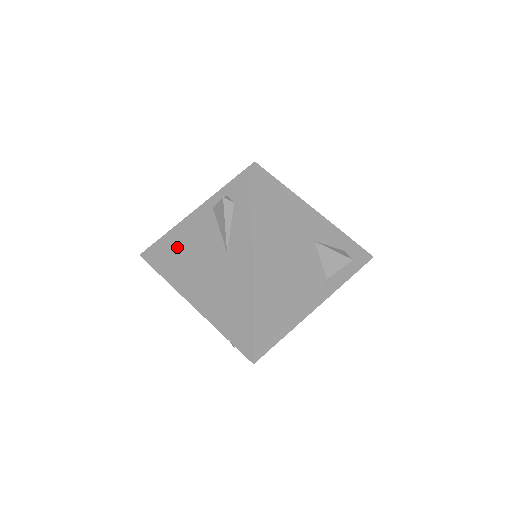
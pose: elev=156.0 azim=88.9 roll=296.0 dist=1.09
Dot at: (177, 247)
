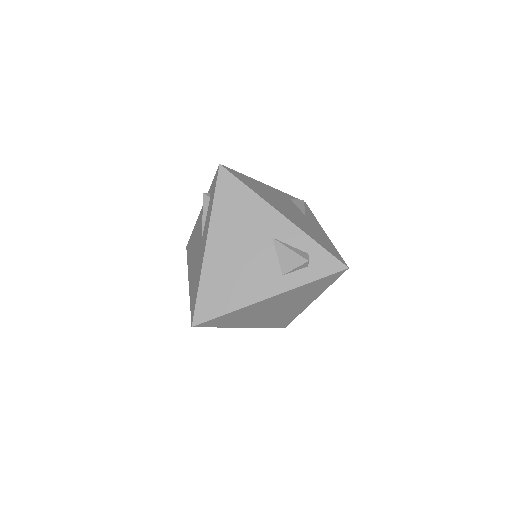
Dot at: (194, 237)
